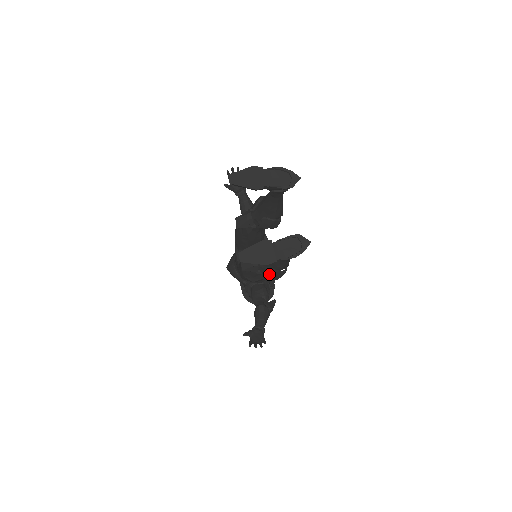
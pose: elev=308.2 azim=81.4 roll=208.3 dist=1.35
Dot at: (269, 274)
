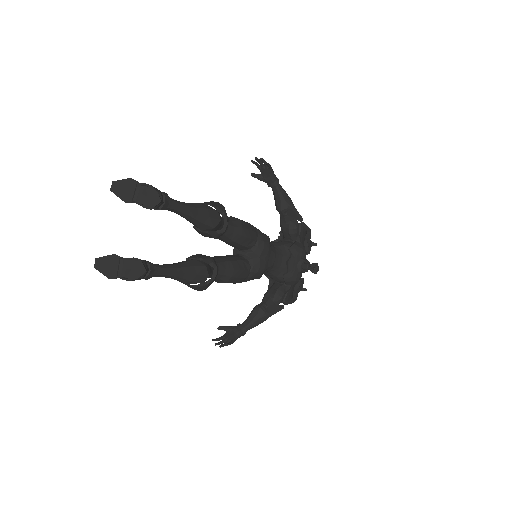
Dot at: occluded
